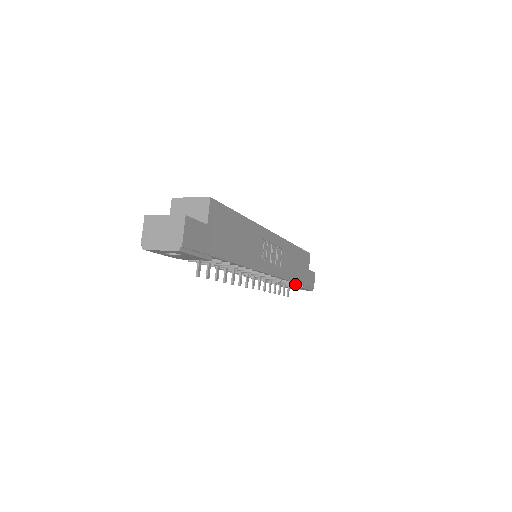
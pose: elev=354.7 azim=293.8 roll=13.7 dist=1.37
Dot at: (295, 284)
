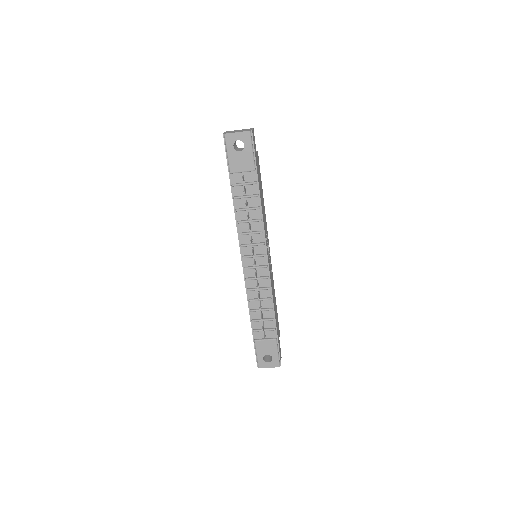
Dot at: (272, 328)
